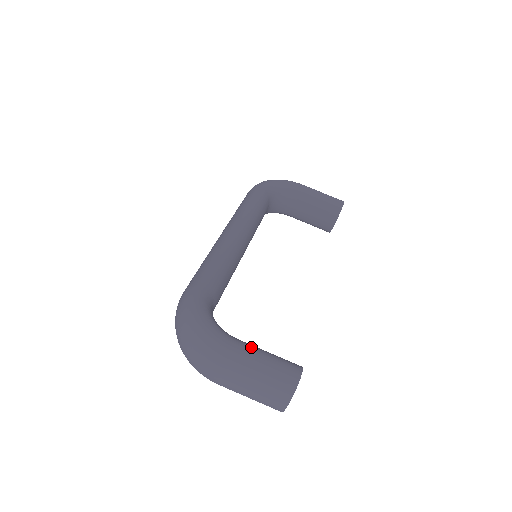
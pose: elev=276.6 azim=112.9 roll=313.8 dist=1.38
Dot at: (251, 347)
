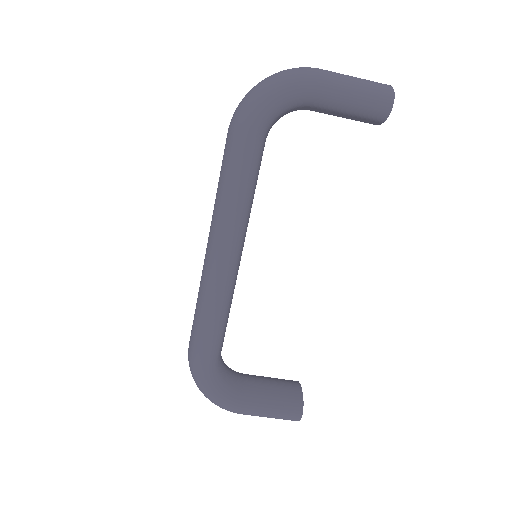
Dot at: (258, 408)
